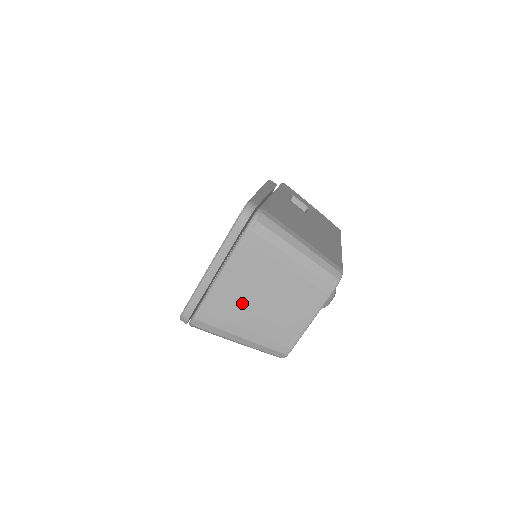
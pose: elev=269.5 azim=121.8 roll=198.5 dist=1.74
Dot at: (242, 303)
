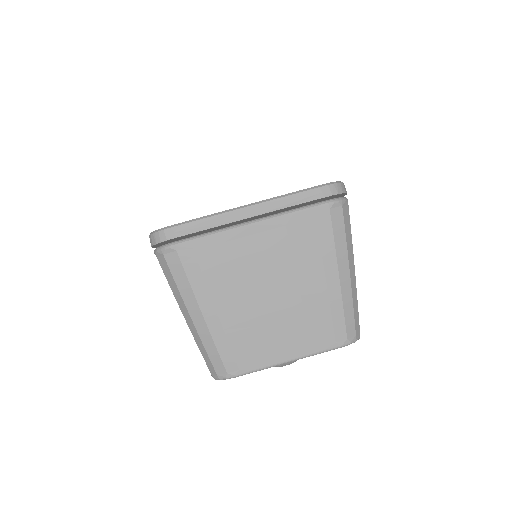
Dot at: (244, 275)
